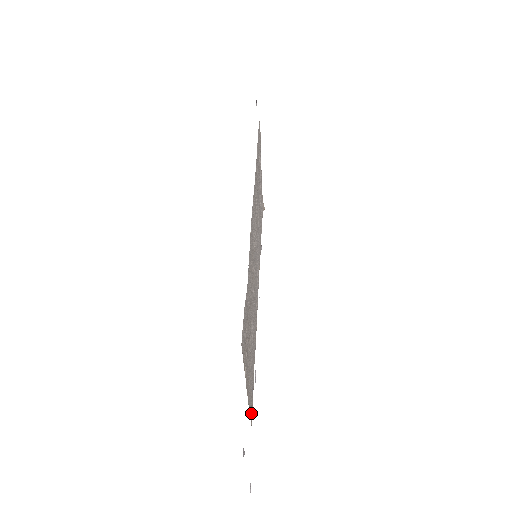
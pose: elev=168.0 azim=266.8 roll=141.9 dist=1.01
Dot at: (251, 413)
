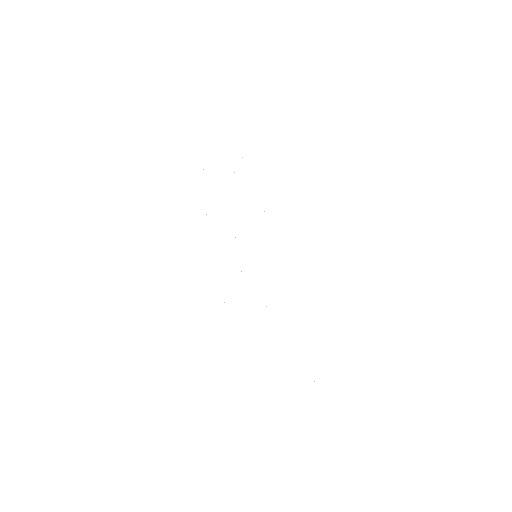
Dot at: occluded
